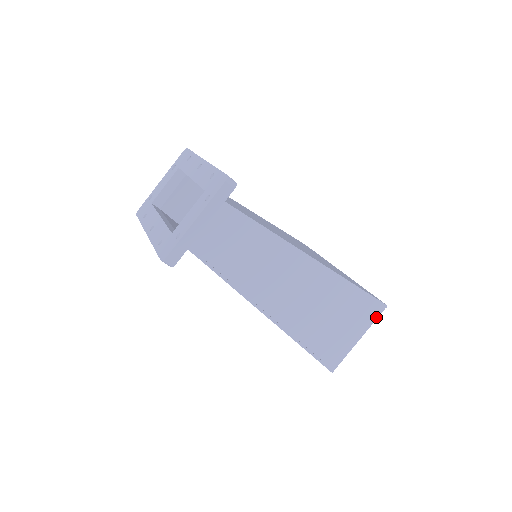
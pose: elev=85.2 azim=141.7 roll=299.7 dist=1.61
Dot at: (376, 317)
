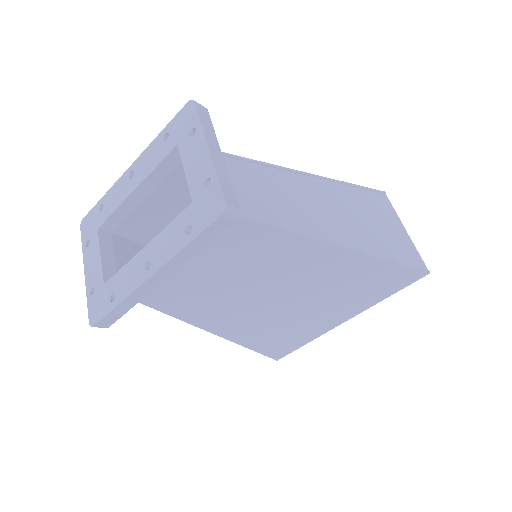
Dot at: (391, 205)
